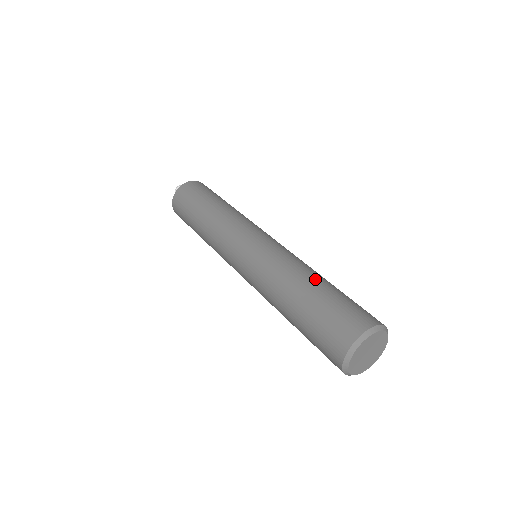
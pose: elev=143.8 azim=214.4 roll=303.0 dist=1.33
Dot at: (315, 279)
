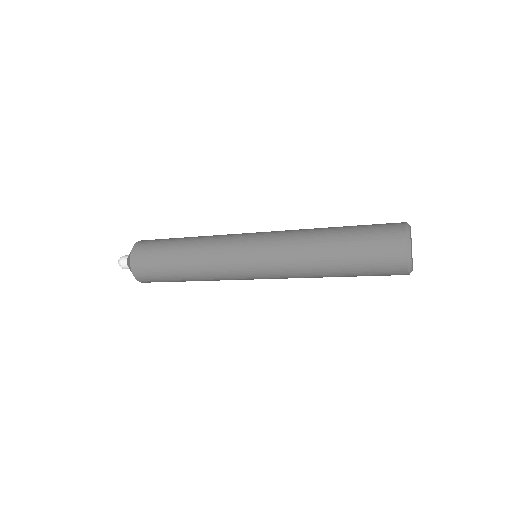
Dot at: occluded
